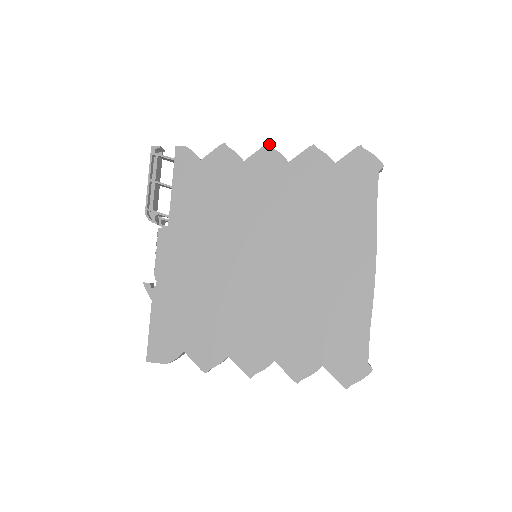
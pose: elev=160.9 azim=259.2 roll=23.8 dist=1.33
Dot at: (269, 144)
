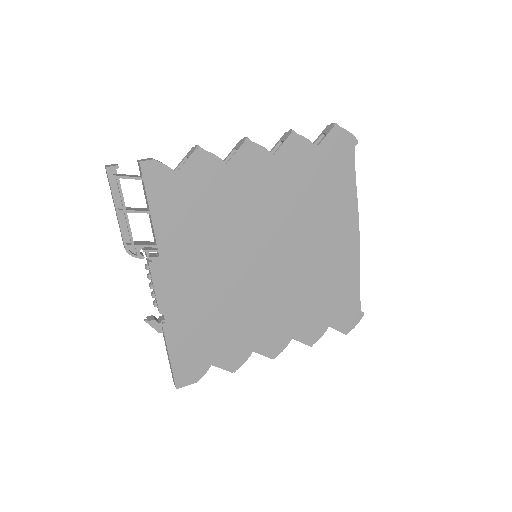
Dot at: (248, 138)
